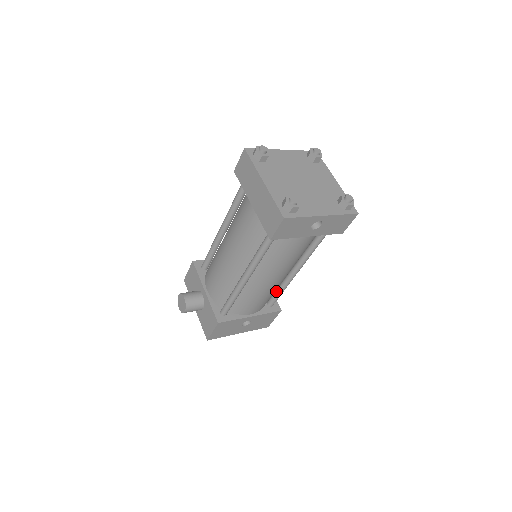
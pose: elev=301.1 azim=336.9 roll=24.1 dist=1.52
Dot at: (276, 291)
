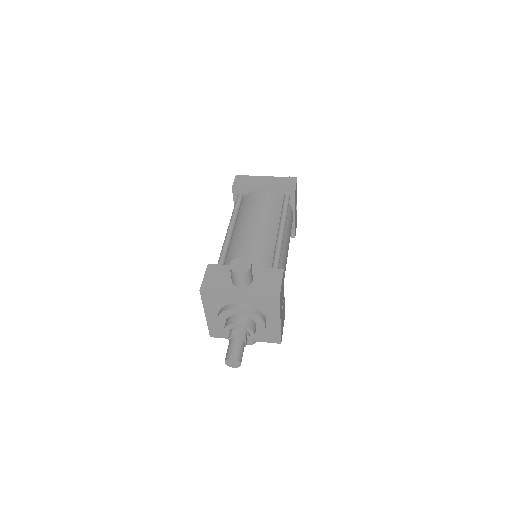
Dot at: occluded
